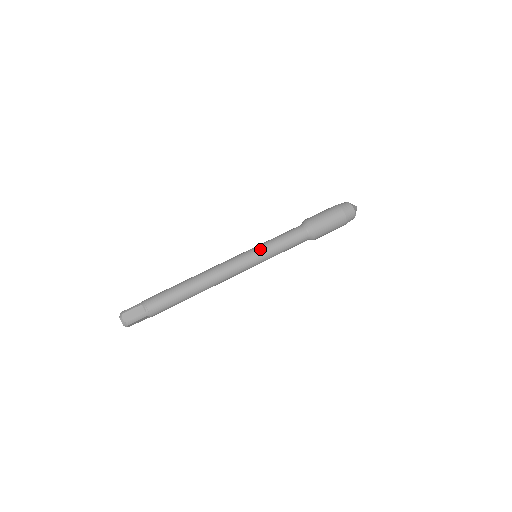
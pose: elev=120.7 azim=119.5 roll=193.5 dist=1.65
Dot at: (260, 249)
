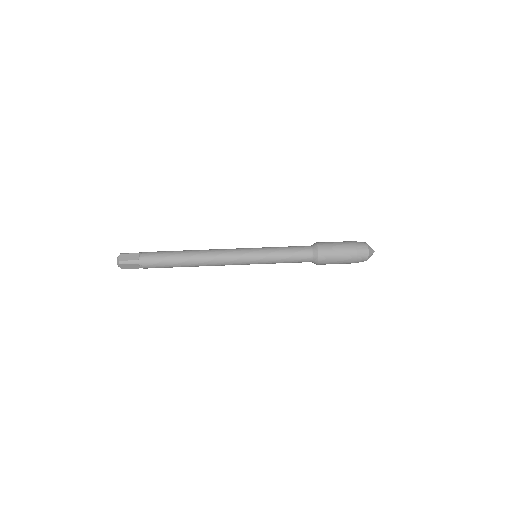
Dot at: (261, 249)
